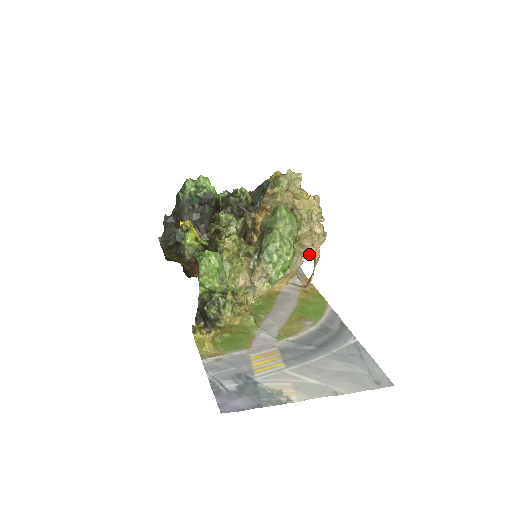
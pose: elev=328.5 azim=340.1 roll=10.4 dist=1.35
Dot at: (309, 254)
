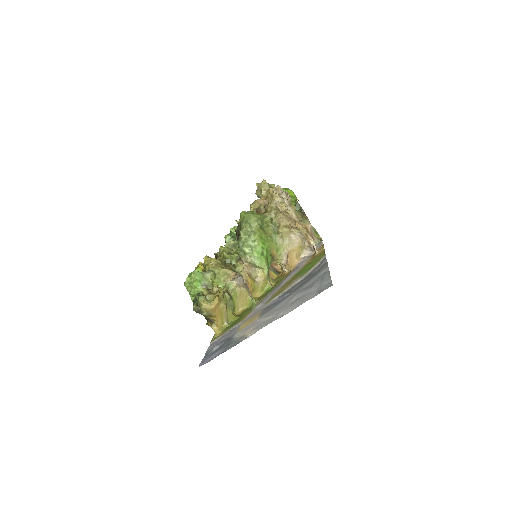
Dot at: (296, 229)
